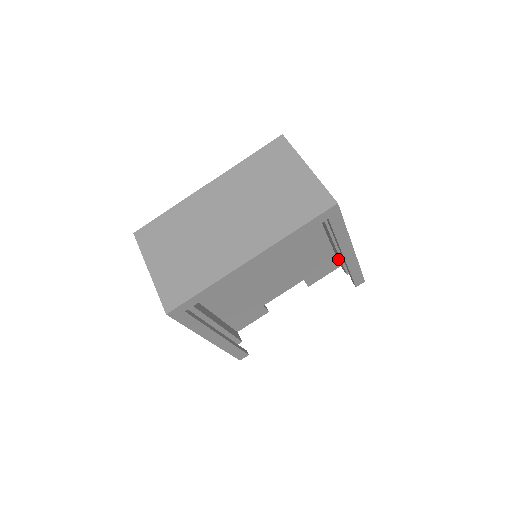
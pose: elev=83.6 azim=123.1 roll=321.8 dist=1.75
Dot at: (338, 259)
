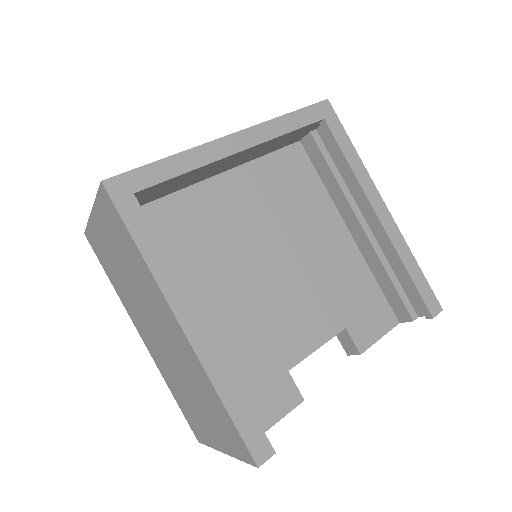
Dot at: (386, 292)
